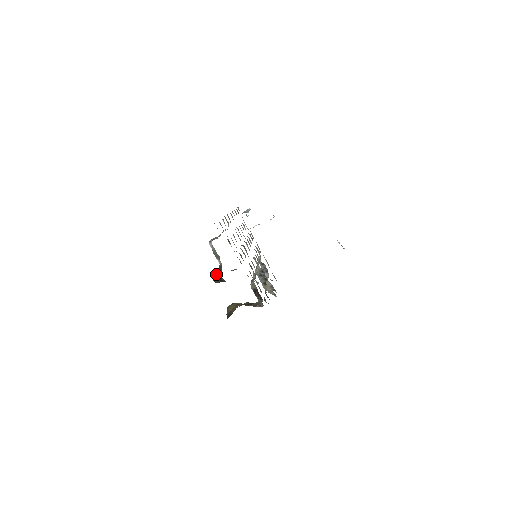
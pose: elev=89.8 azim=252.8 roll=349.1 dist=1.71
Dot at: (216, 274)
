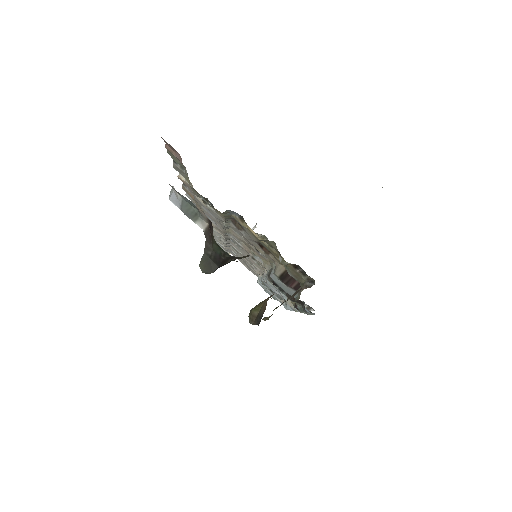
Dot at: (204, 255)
